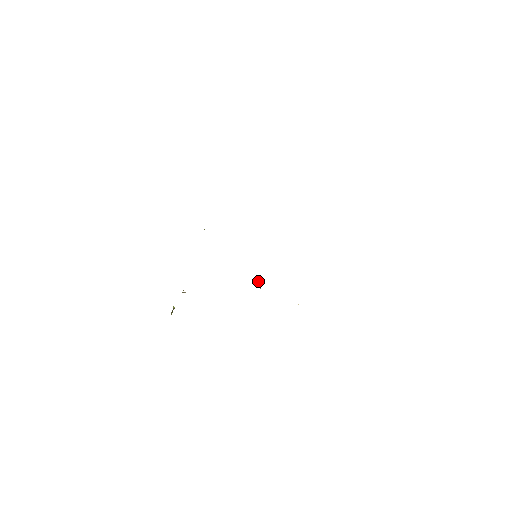
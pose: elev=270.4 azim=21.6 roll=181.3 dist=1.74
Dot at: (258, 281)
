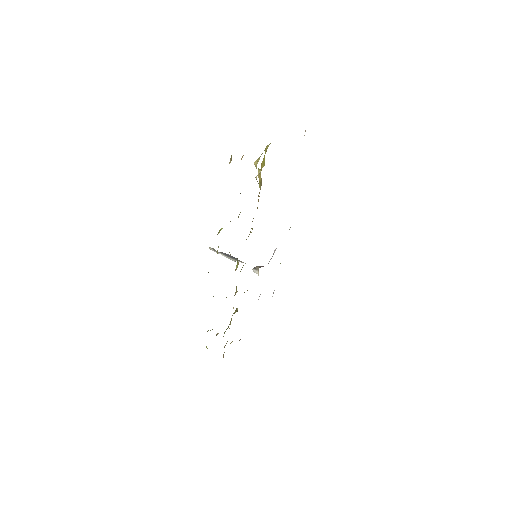
Dot at: (223, 253)
